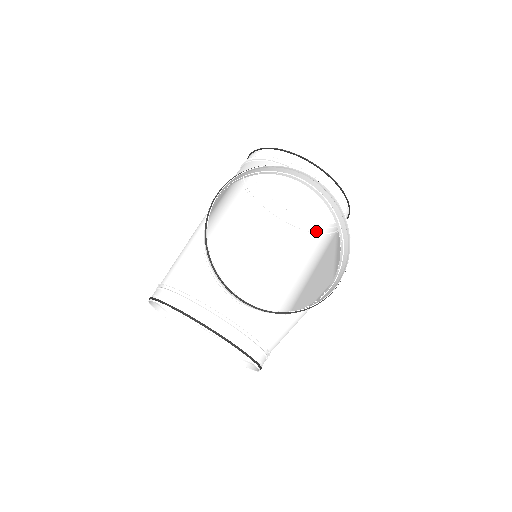
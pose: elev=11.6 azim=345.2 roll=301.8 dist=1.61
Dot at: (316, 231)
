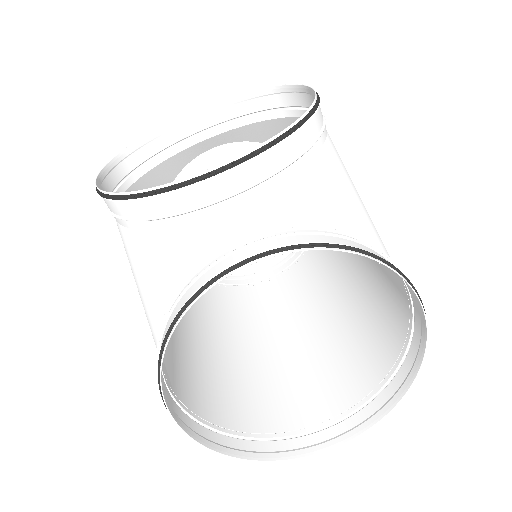
Dot at: occluded
